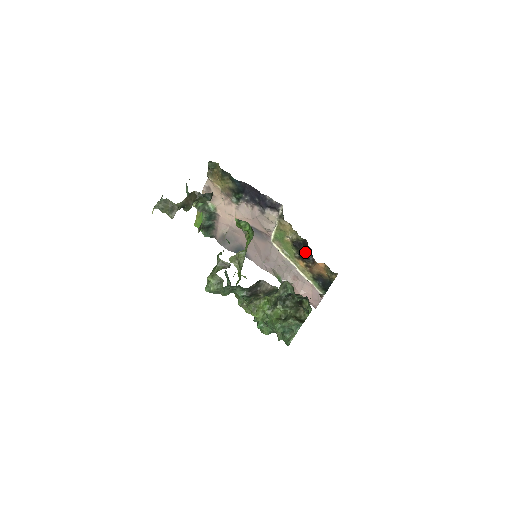
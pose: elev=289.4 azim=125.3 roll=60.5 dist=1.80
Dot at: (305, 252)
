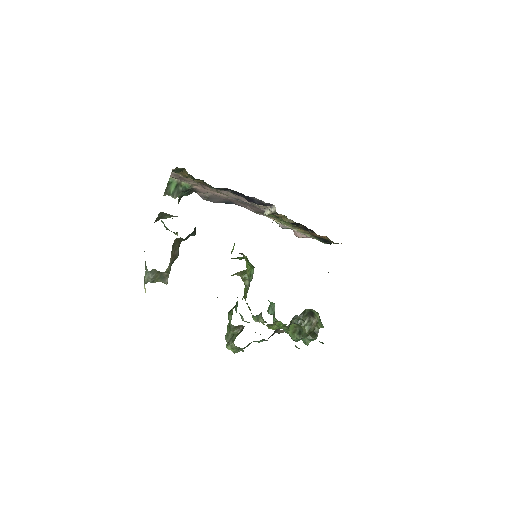
Dot at: occluded
